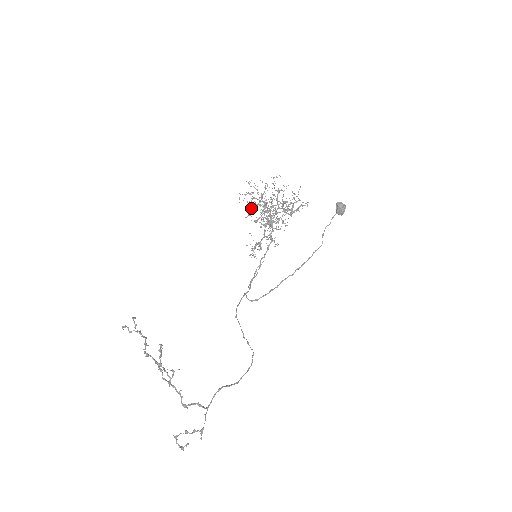
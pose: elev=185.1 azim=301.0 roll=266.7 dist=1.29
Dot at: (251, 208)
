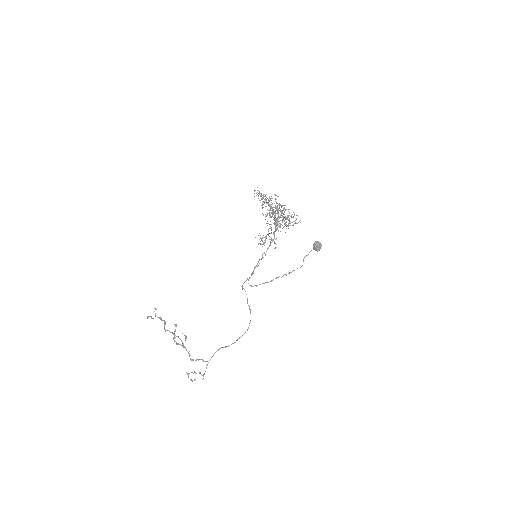
Dot at: (264, 201)
